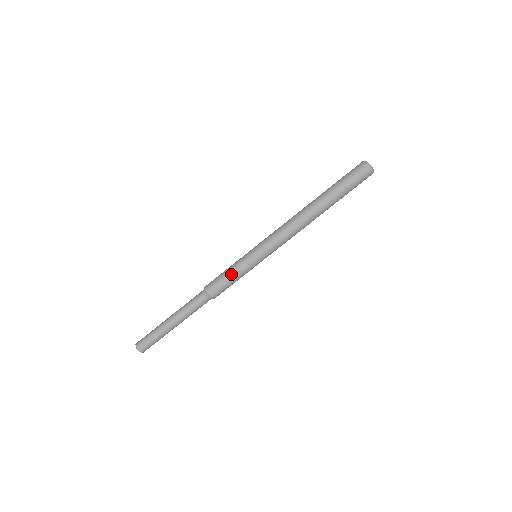
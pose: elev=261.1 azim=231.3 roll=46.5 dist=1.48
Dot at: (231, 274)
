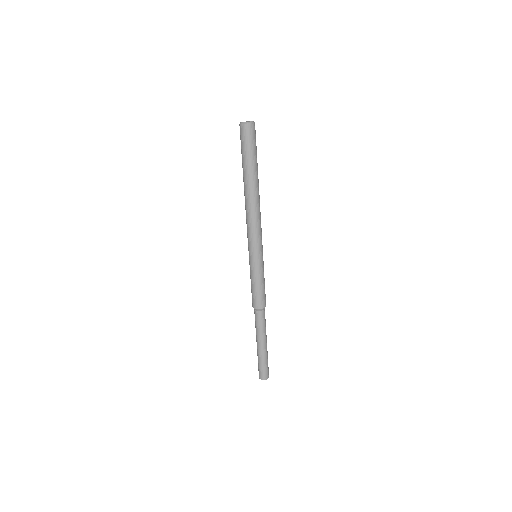
Dot at: (257, 284)
